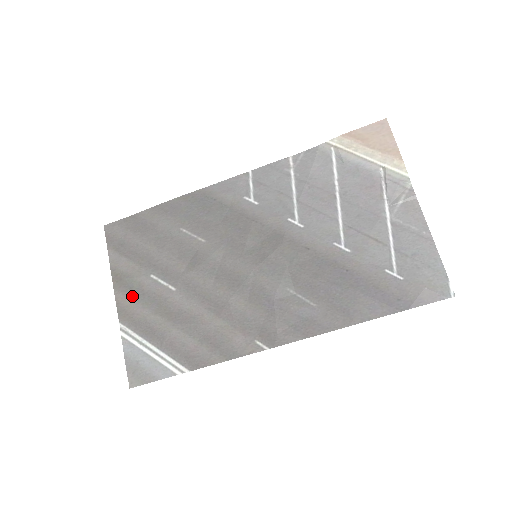
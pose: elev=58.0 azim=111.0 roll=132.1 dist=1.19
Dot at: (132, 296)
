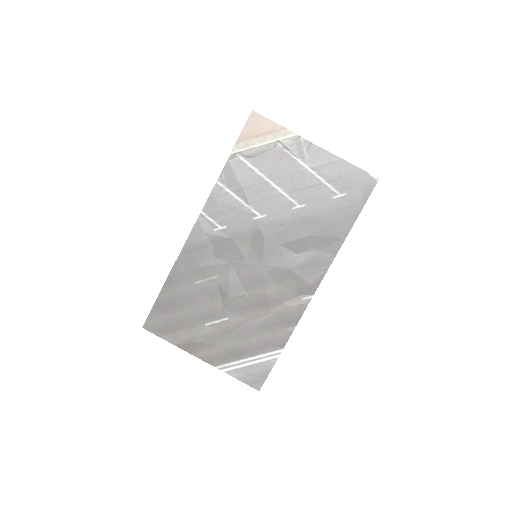
Dot at: (207, 347)
